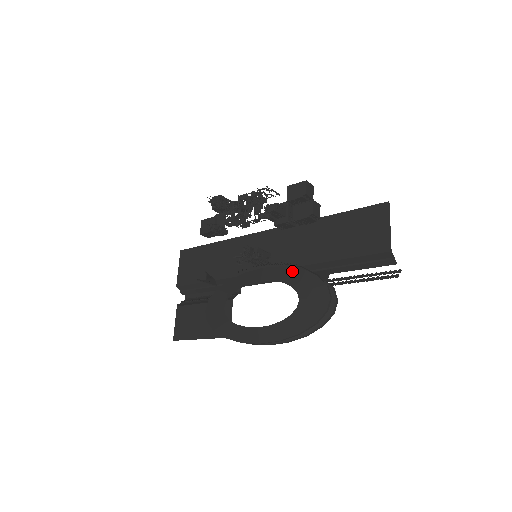
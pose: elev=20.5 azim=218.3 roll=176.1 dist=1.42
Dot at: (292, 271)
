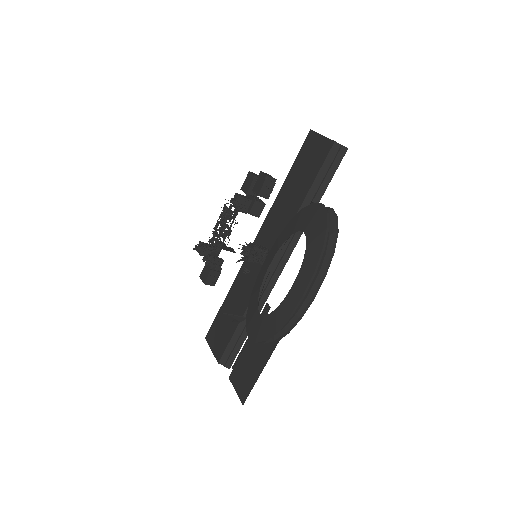
Dot at: (286, 229)
